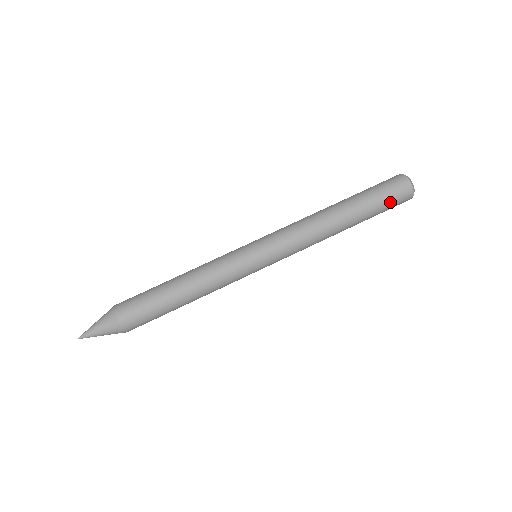
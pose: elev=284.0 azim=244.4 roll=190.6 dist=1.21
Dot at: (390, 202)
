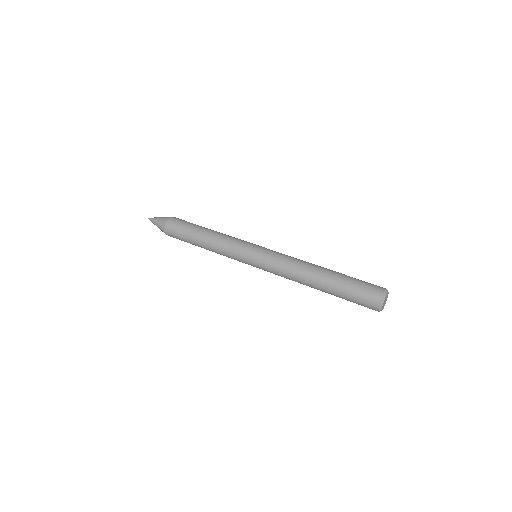
Dot at: (357, 298)
